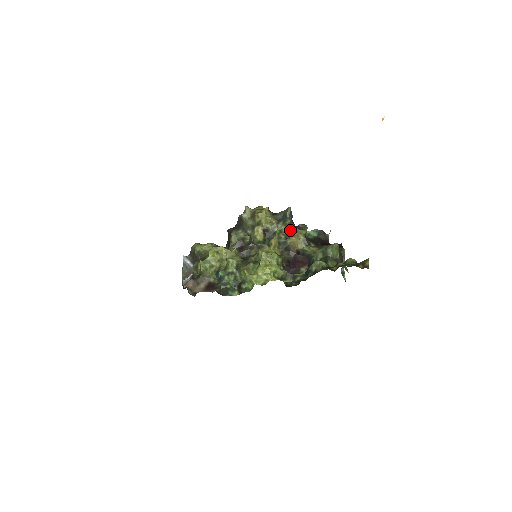
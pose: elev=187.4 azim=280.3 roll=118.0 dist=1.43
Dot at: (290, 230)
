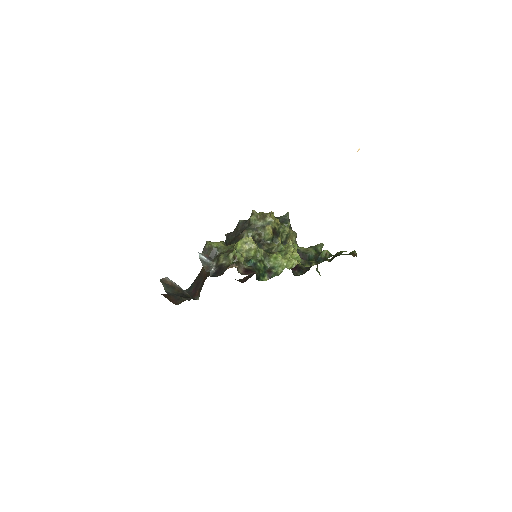
Dot at: (290, 231)
